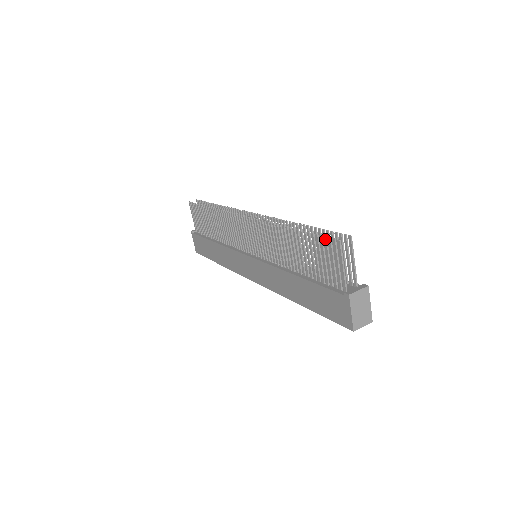
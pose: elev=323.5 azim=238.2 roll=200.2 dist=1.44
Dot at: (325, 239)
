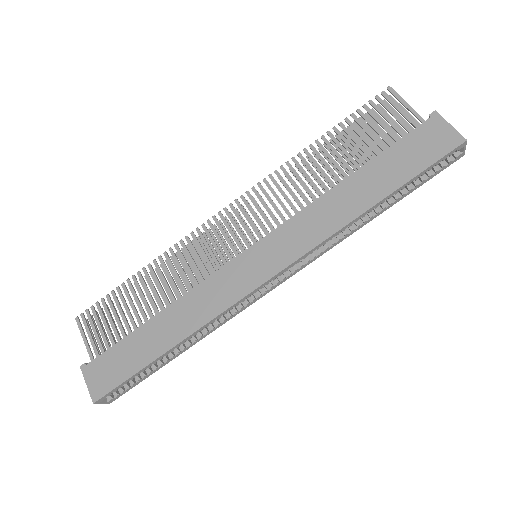
Dot at: (372, 101)
